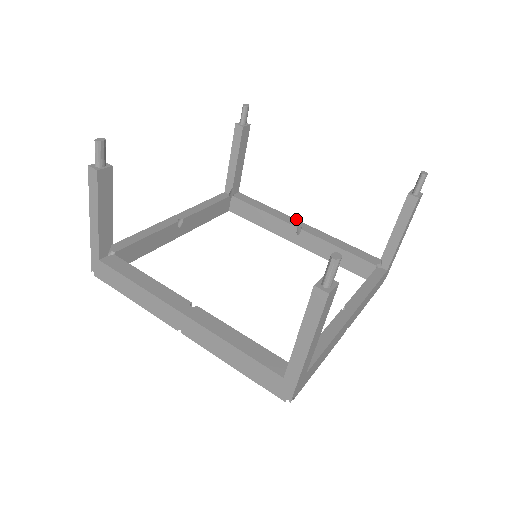
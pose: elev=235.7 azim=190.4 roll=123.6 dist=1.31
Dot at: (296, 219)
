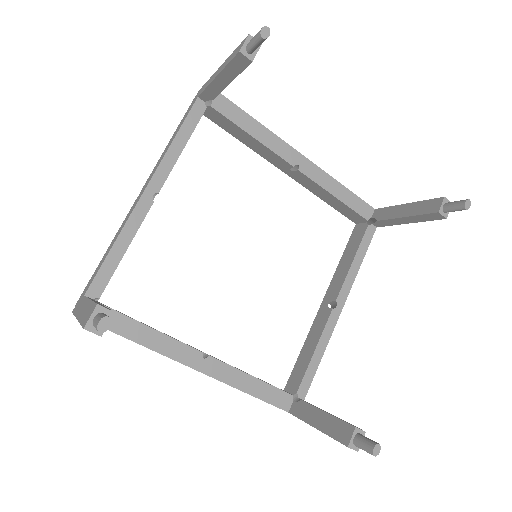
Dot at: (292, 147)
